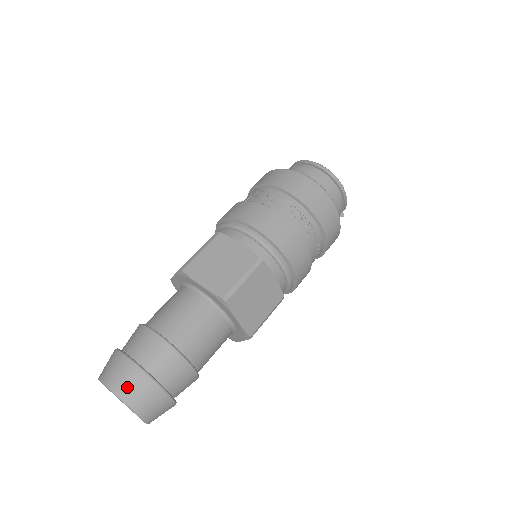
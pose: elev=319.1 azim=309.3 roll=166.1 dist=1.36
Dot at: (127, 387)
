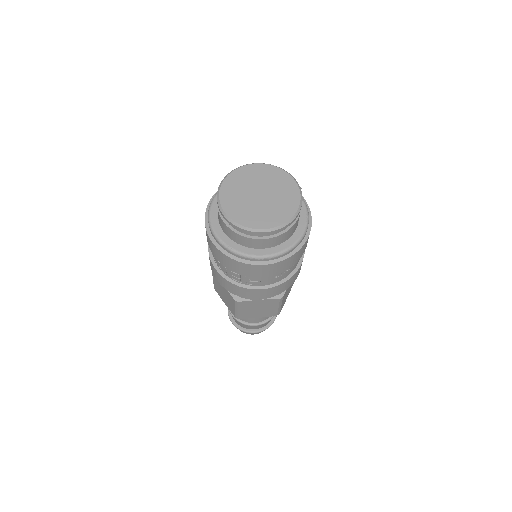
Dot at: occluded
